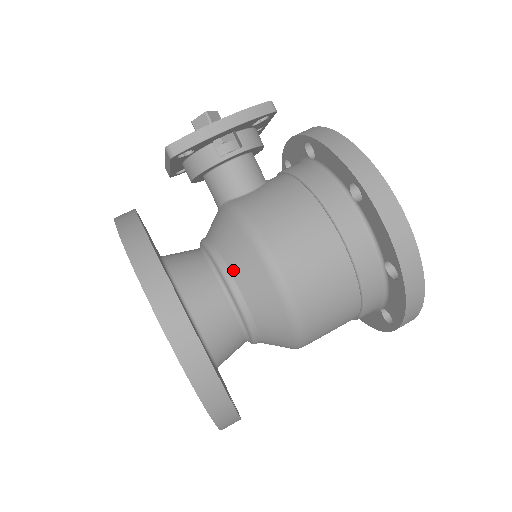
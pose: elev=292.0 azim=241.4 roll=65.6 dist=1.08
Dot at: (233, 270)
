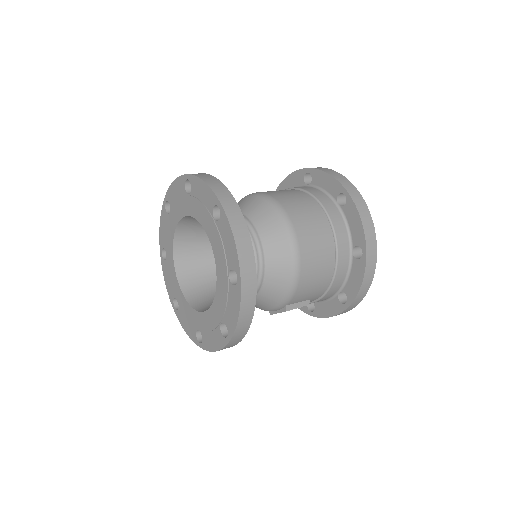
Dot at: occluded
